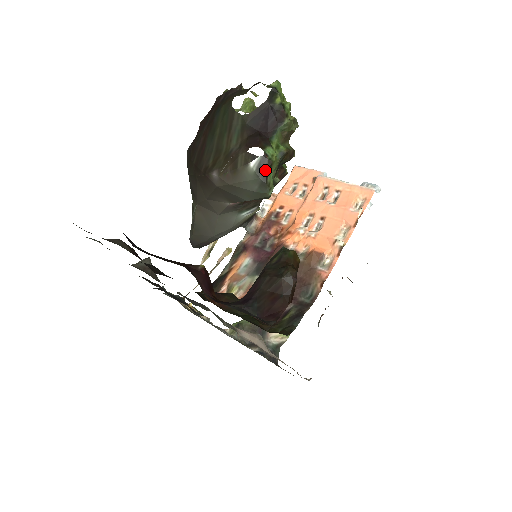
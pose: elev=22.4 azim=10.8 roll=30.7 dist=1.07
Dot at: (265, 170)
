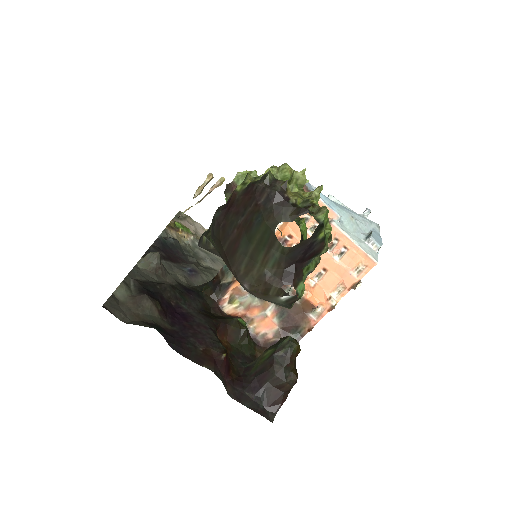
Dot at: (293, 302)
